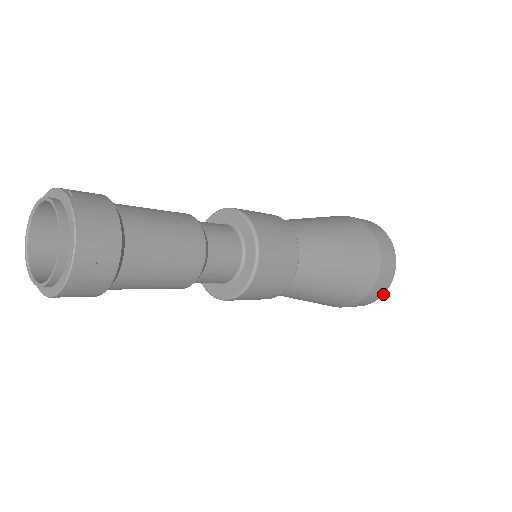
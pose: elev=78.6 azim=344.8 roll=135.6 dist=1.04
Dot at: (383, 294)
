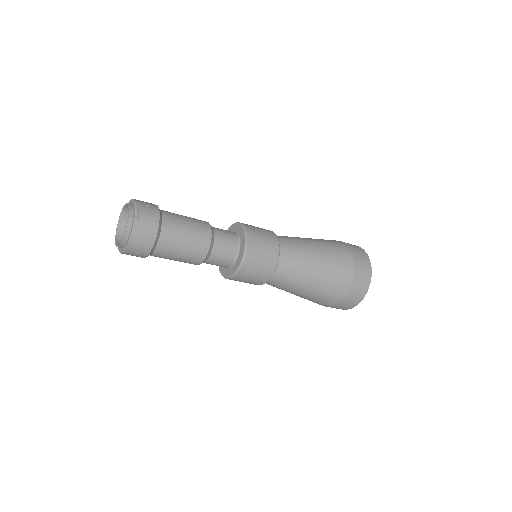
Dot at: (342, 309)
